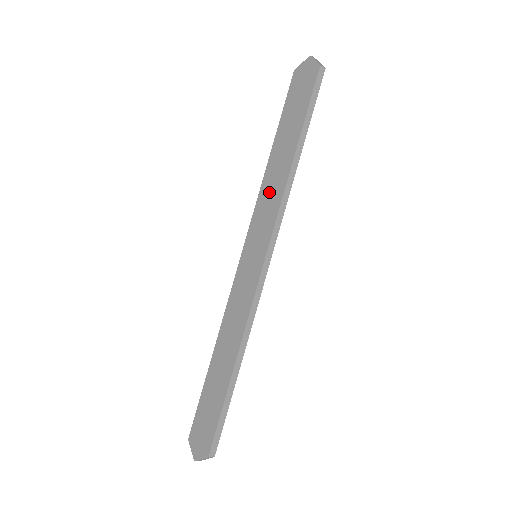
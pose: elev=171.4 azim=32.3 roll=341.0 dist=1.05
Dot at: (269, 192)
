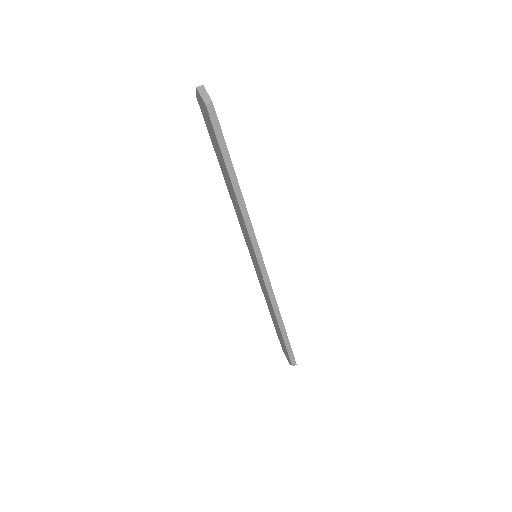
Dot at: (237, 212)
